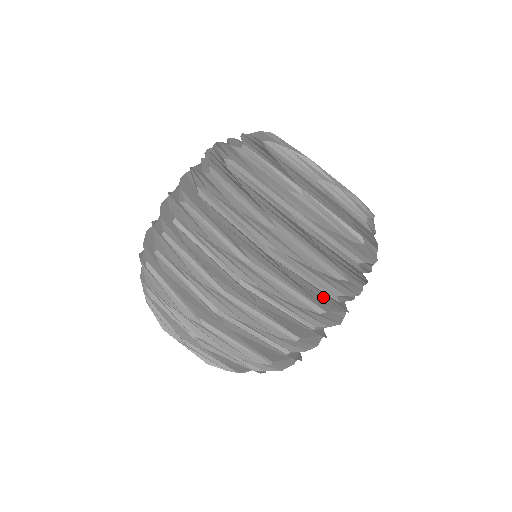
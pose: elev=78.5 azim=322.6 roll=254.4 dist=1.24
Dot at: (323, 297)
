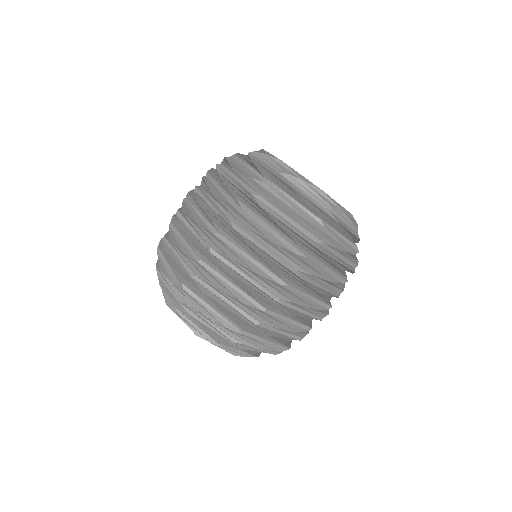
Dot at: occluded
